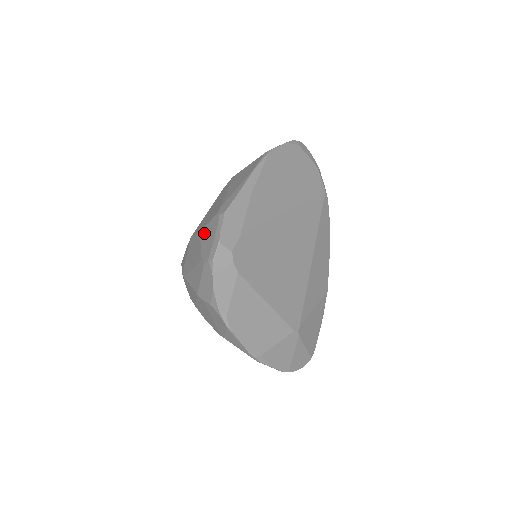
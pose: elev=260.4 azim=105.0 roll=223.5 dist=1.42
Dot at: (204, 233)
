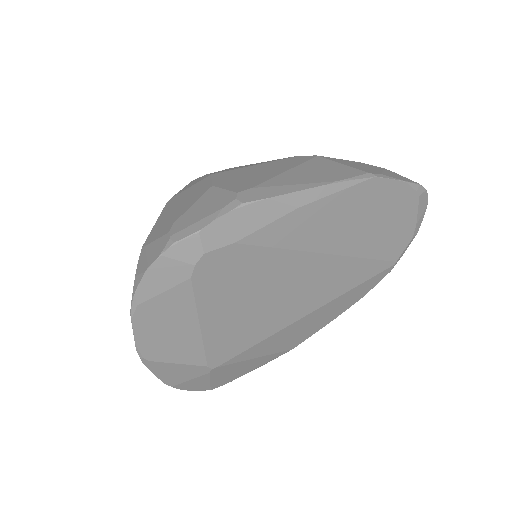
Dot at: (210, 195)
